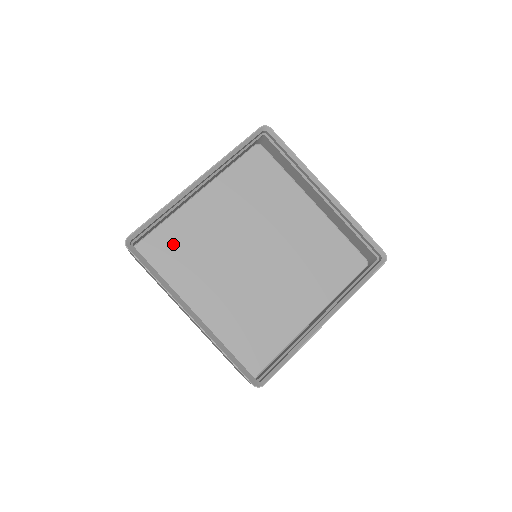
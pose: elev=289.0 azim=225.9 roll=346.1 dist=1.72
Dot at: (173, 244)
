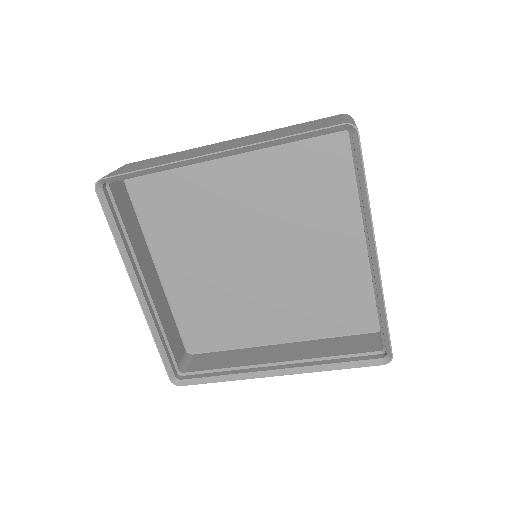
Dot at: (200, 319)
